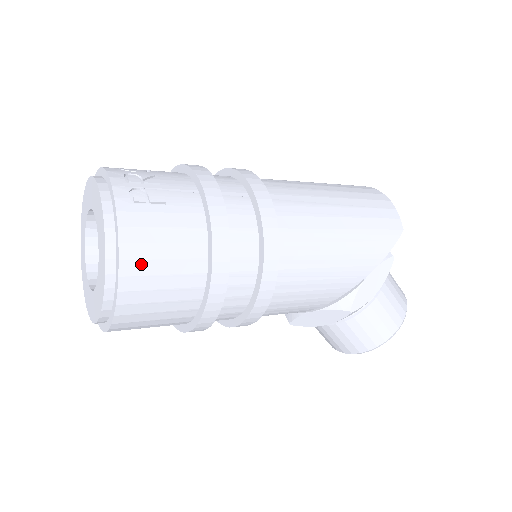
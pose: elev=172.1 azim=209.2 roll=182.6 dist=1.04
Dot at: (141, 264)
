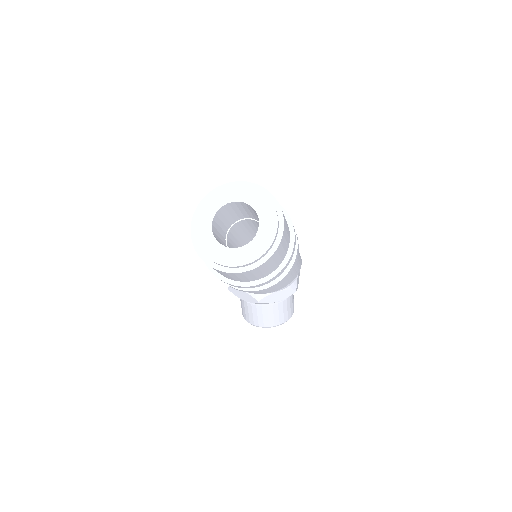
Dot at: (285, 231)
